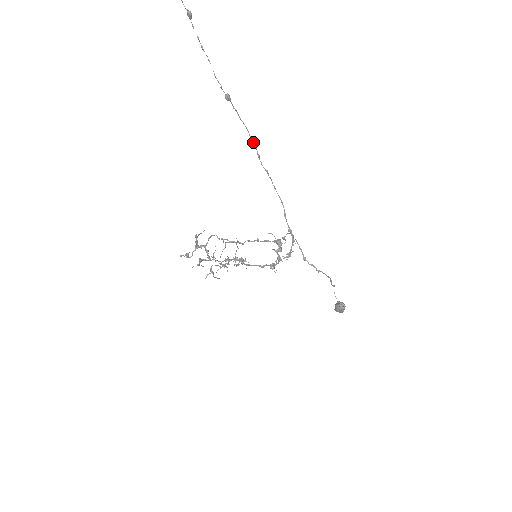
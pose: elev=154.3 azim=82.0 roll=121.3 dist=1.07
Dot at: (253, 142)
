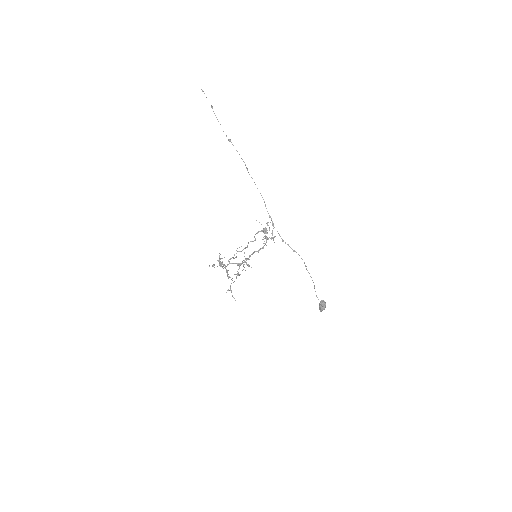
Dot at: (243, 161)
